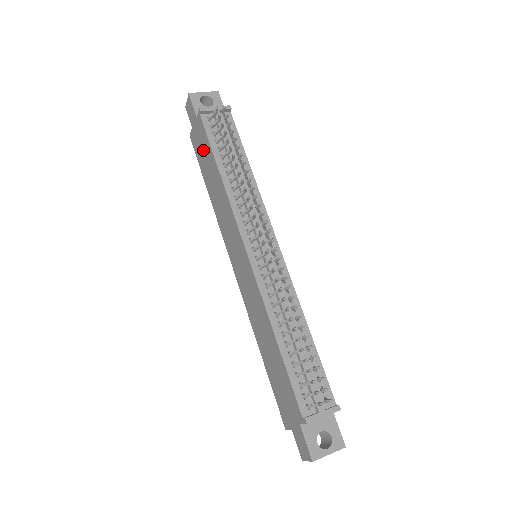
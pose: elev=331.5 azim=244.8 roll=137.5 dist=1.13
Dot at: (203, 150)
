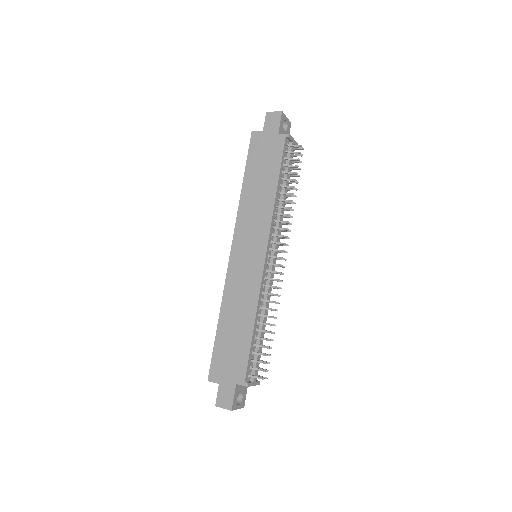
Dot at: (266, 157)
